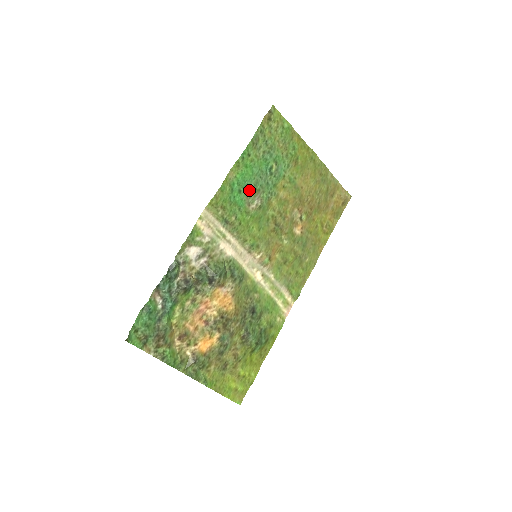
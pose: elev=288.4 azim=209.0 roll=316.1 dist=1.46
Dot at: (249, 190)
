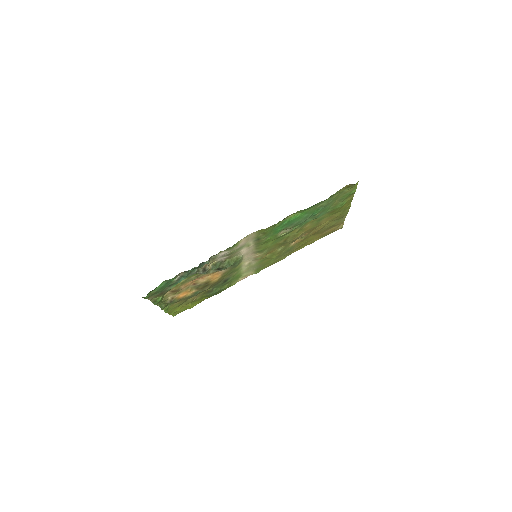
Dot at: (290, 225)
